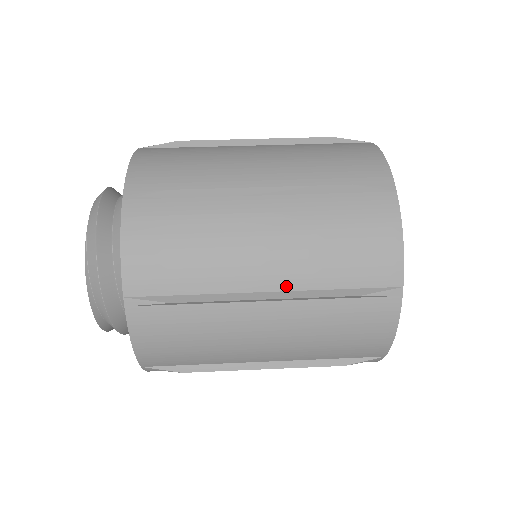
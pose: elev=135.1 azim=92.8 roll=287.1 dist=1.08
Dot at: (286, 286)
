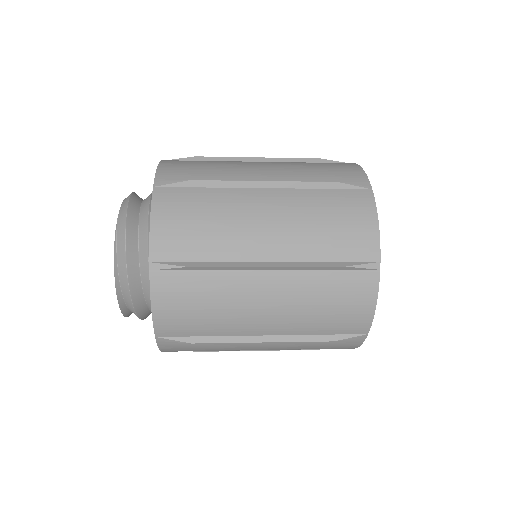
Dot at: (285, 257)
